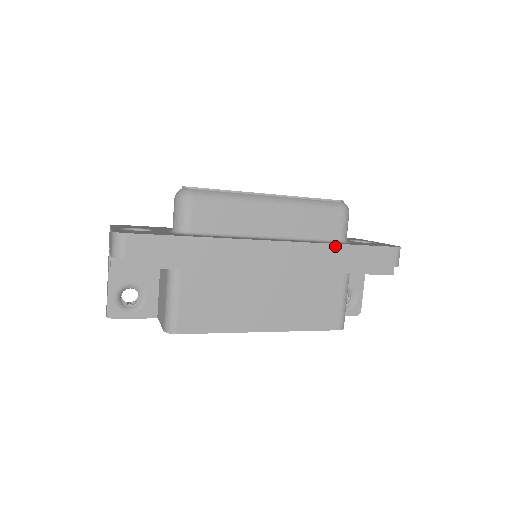
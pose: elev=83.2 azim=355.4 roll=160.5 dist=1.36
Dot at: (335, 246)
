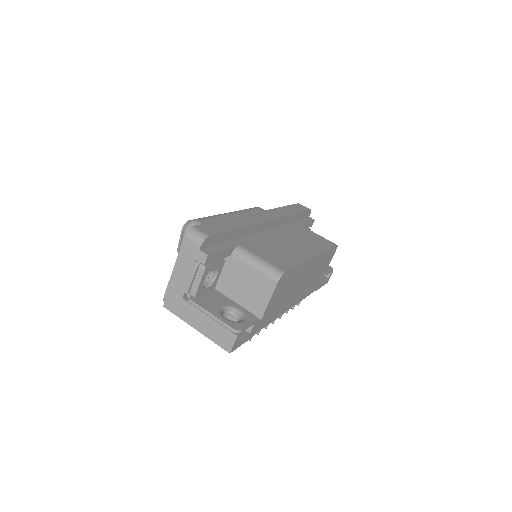
Dot at: (279, 208)
